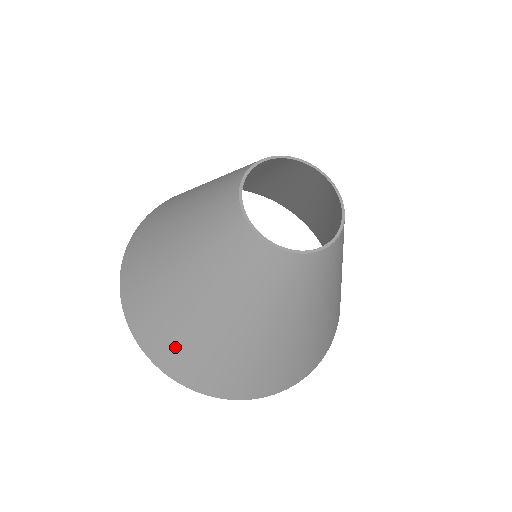
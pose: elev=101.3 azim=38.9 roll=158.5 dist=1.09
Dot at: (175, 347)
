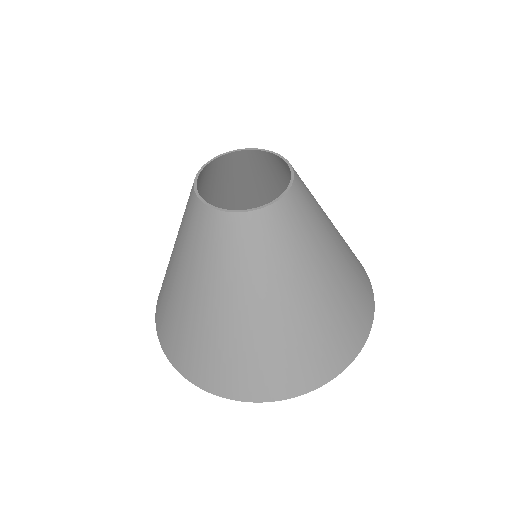
Dot at: (162, 297)
